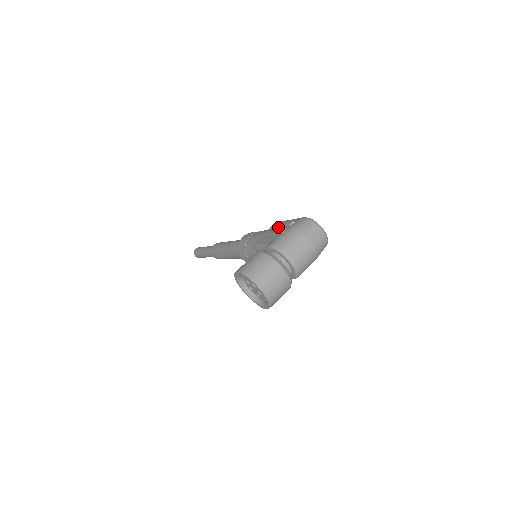
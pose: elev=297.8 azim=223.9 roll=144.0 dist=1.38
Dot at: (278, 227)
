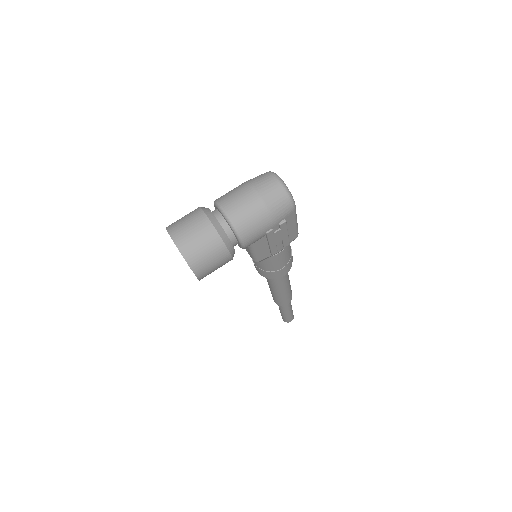
Dot at: occluded
